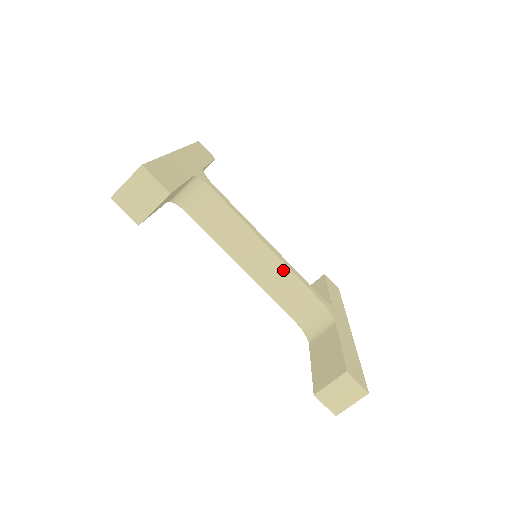
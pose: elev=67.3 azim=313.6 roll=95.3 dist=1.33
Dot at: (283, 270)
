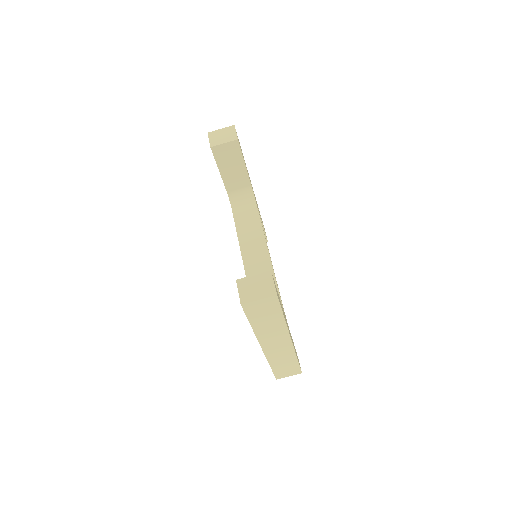
Dot at: (268, 268)
